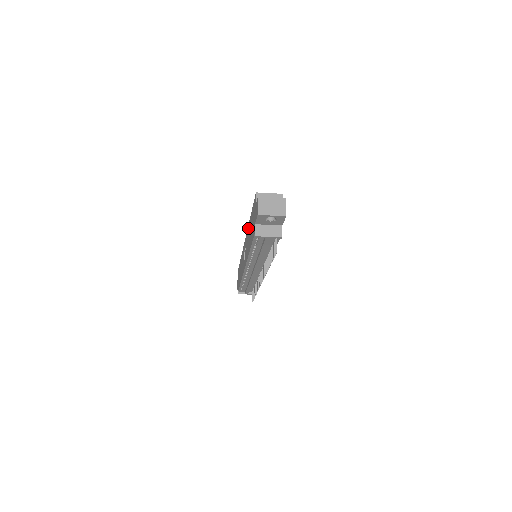
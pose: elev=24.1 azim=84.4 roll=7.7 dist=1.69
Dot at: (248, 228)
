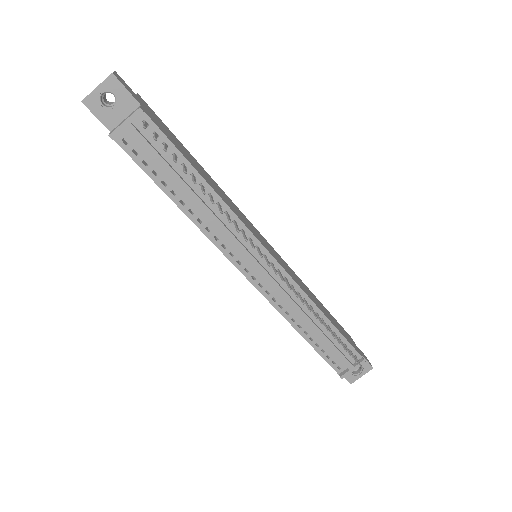
Dot at: occluded
